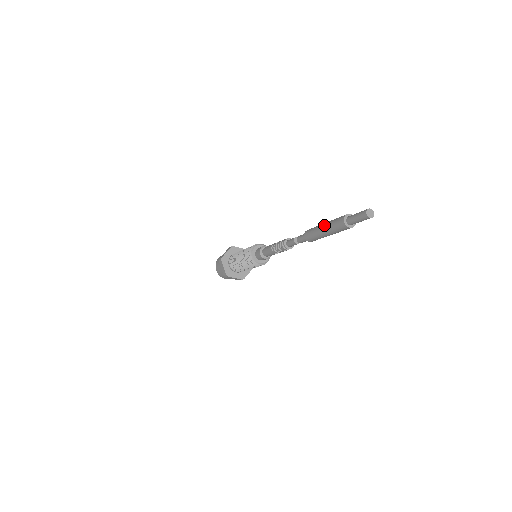
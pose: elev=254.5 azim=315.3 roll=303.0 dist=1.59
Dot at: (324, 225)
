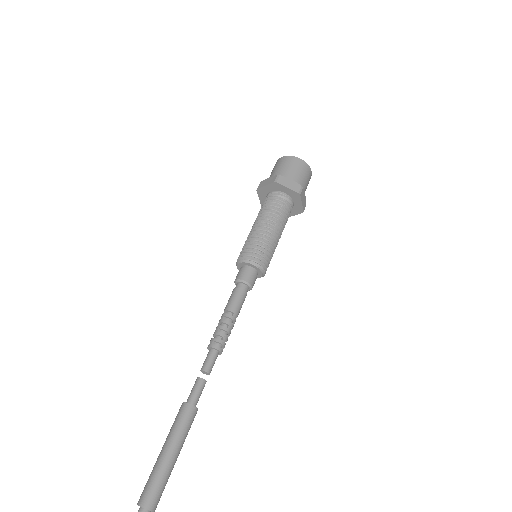
Dot at: (159, 455)
